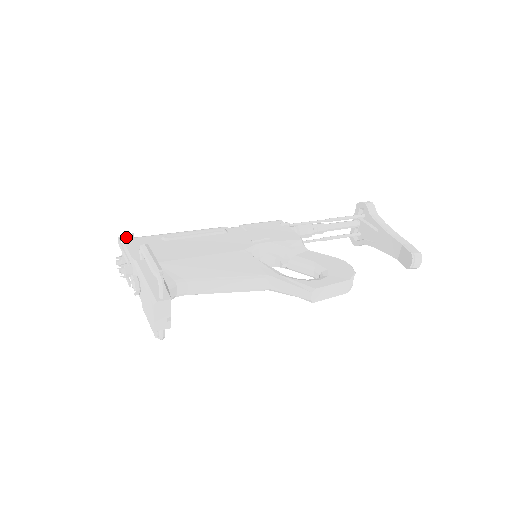
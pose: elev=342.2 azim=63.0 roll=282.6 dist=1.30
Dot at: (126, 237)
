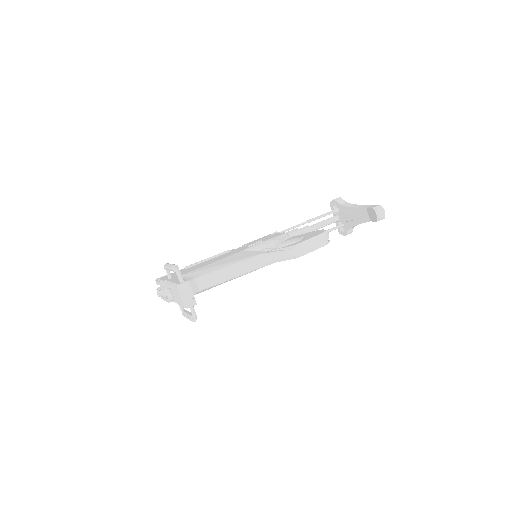
Dot at: occluded
